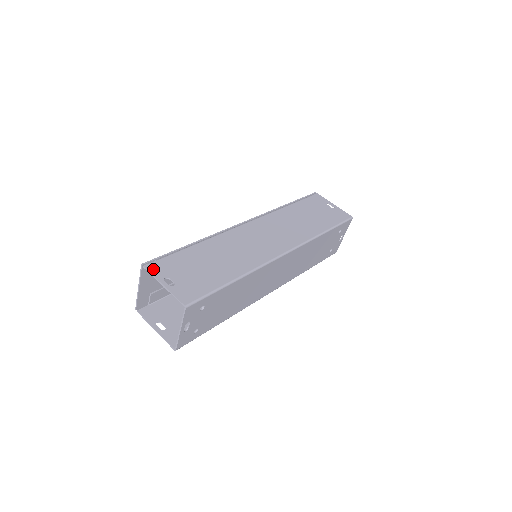
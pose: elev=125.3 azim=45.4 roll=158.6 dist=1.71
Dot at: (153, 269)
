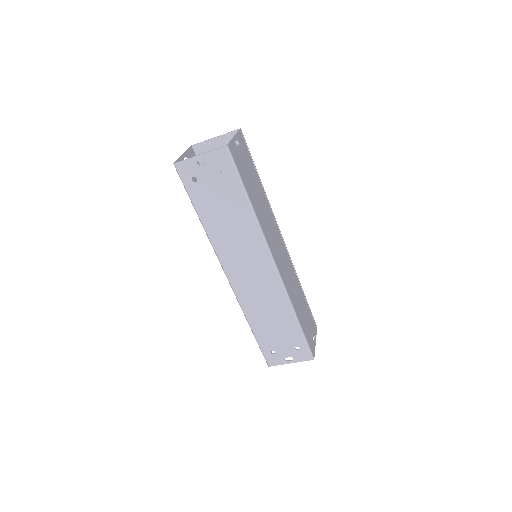
Dot at: (241, 135)
